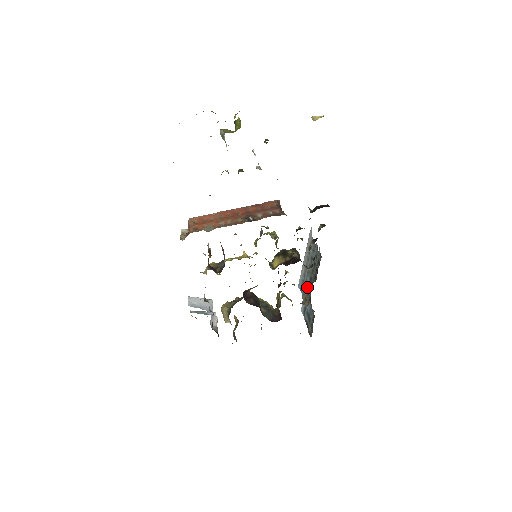
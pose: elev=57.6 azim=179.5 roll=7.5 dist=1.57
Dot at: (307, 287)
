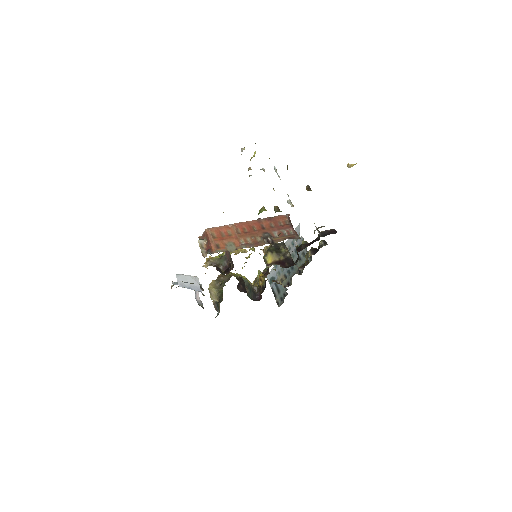
Dot at: (286, 271)
